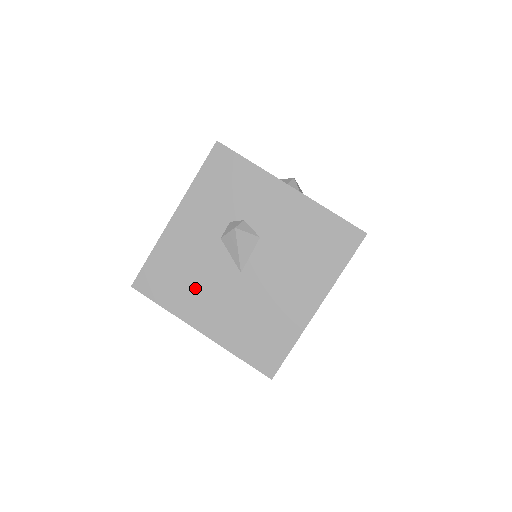
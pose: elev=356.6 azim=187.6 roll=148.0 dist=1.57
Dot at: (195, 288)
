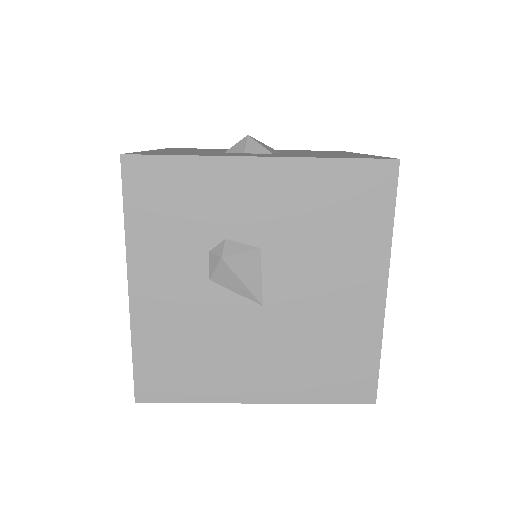
Dot at: (216, 358)
